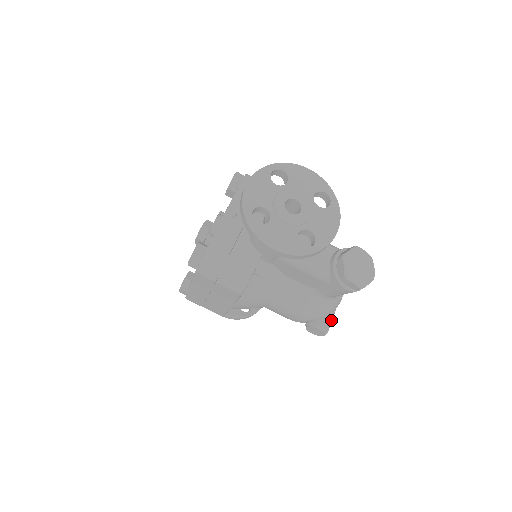
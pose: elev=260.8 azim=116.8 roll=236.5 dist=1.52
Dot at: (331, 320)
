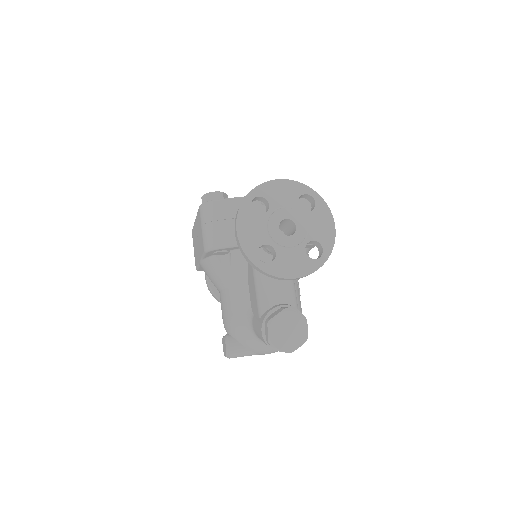
Dot at: (242, 354)
